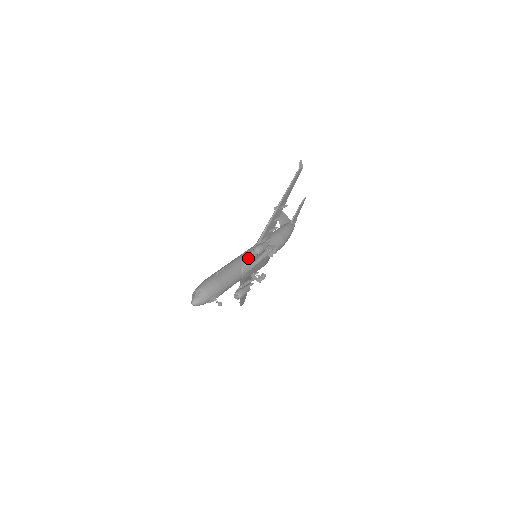
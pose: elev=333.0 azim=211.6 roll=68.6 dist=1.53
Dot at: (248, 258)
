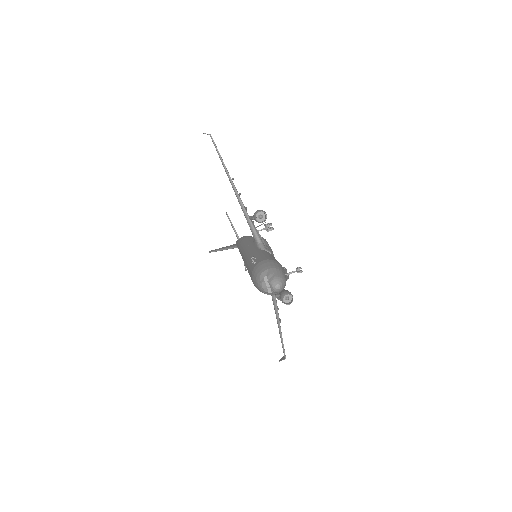
Dot at: (258, 242)
